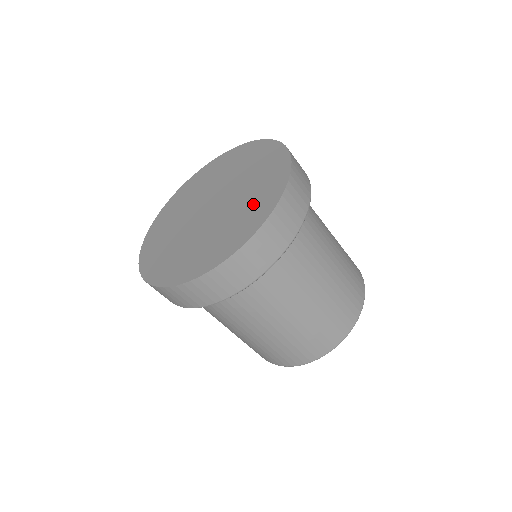
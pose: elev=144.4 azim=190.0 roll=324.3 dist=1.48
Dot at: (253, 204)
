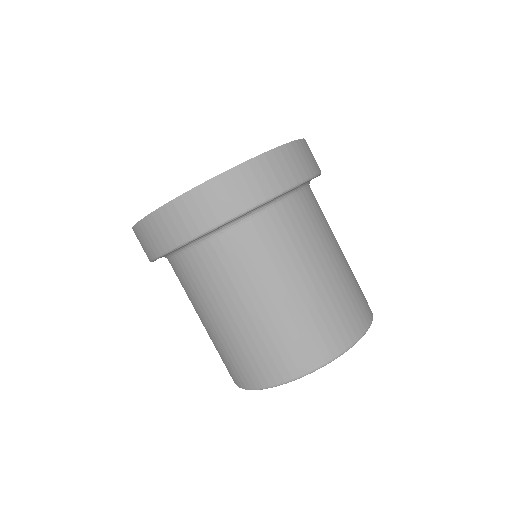
Dot at: occluded
